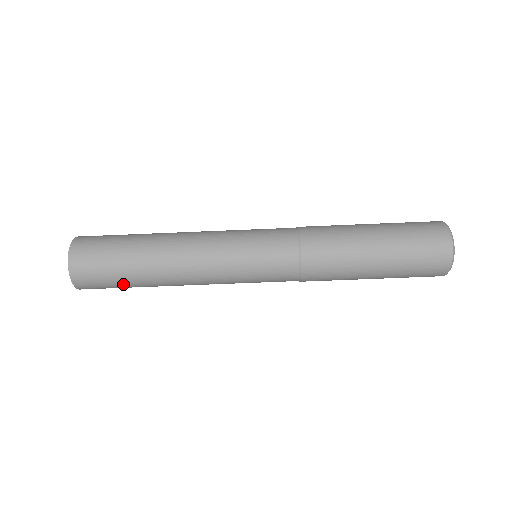
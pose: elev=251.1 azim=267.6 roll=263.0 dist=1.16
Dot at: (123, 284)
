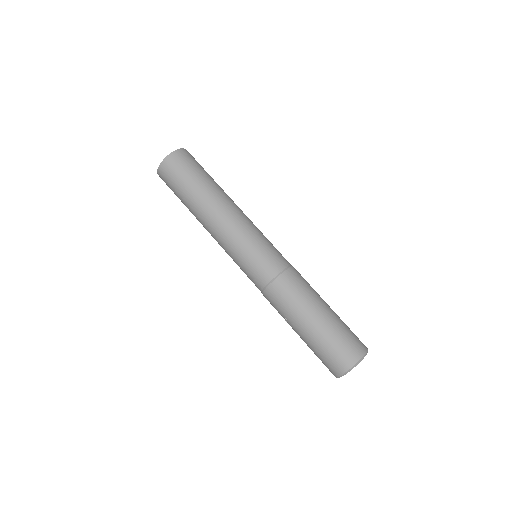
Dot at: (185, 186)
